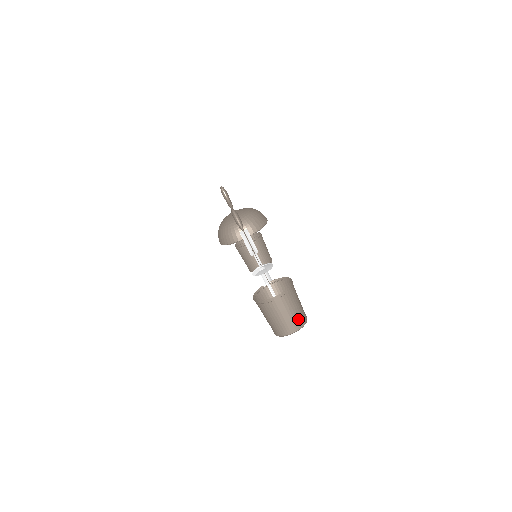
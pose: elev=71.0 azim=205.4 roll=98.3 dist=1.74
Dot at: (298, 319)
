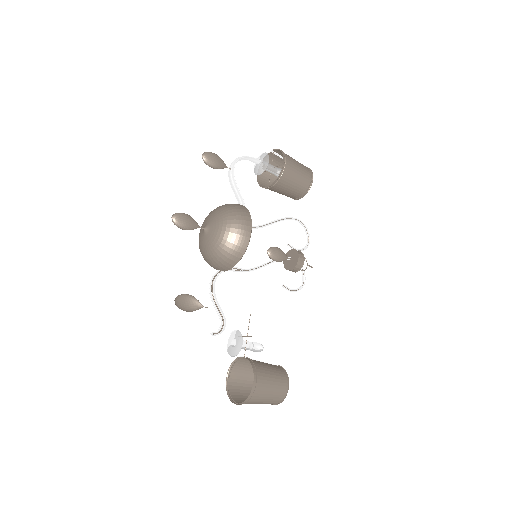
Dot at: (272, 402)
